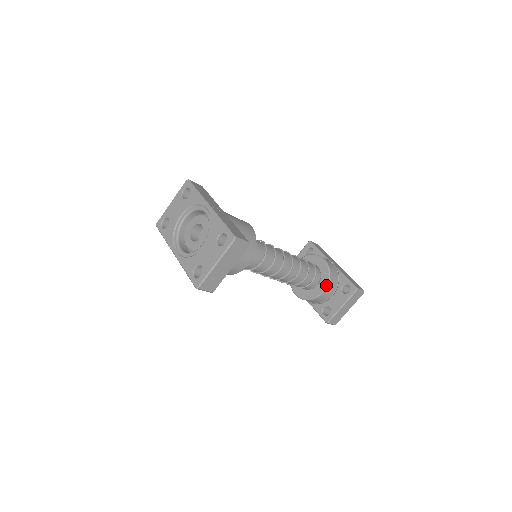
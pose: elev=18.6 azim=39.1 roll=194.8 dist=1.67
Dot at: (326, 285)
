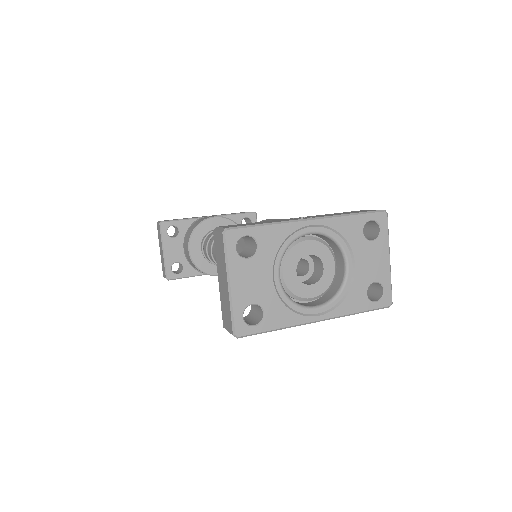
Dot at: occluded
